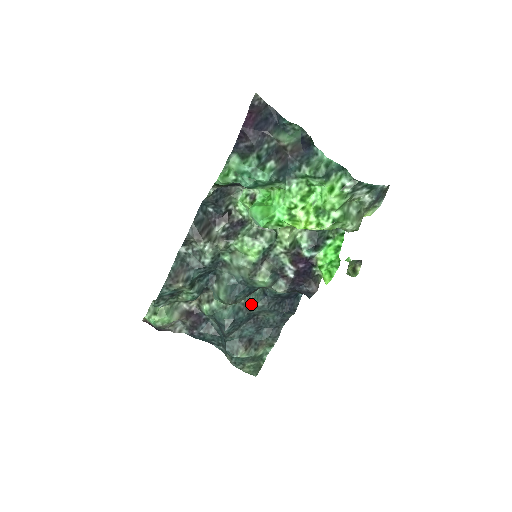
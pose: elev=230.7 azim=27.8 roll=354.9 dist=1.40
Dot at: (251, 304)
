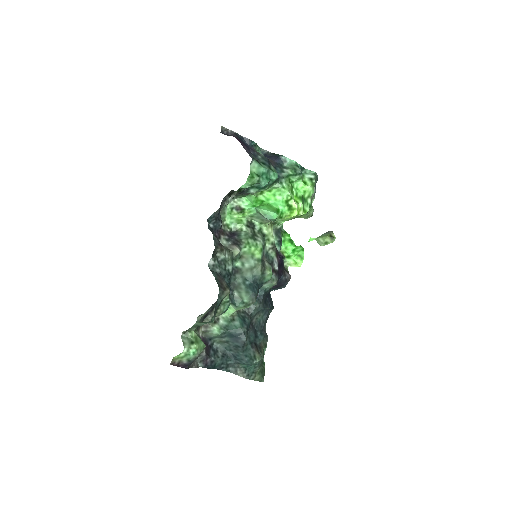
Dot at: (250, 308)
